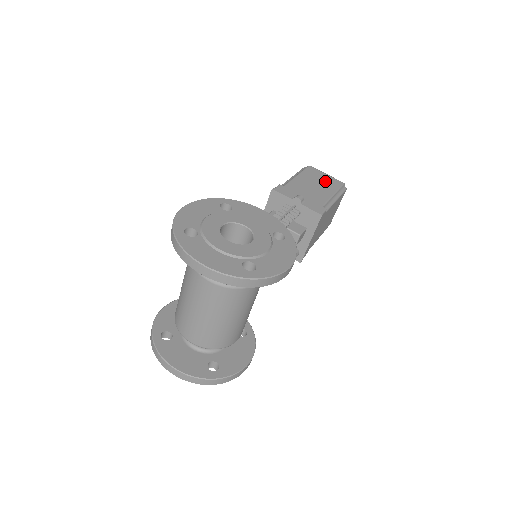
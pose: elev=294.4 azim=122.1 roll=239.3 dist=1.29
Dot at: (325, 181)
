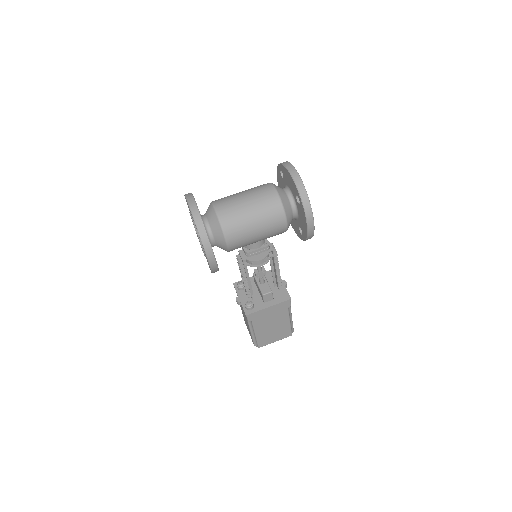
Dot at: occluded
